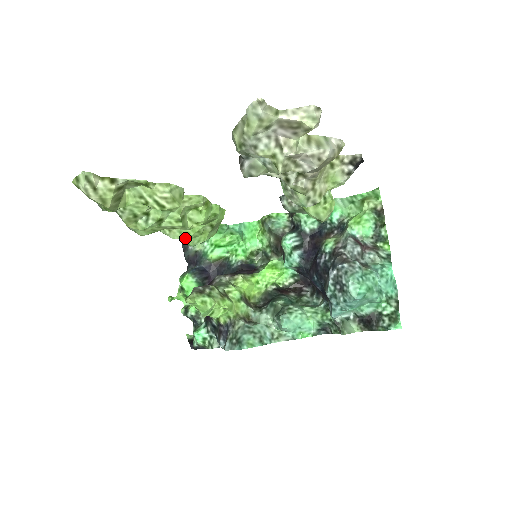
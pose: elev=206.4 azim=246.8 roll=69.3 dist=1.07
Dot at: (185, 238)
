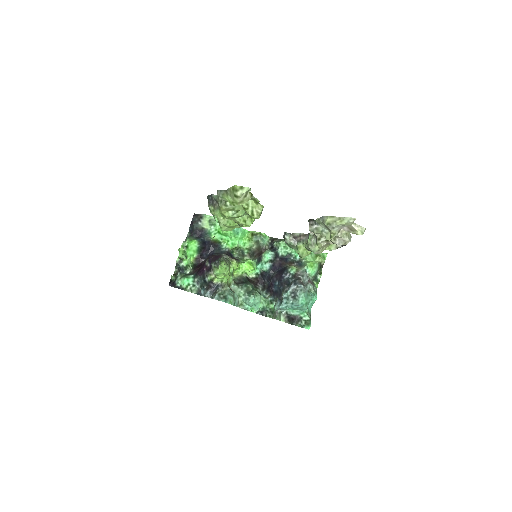
Dot at: (226, 226)
